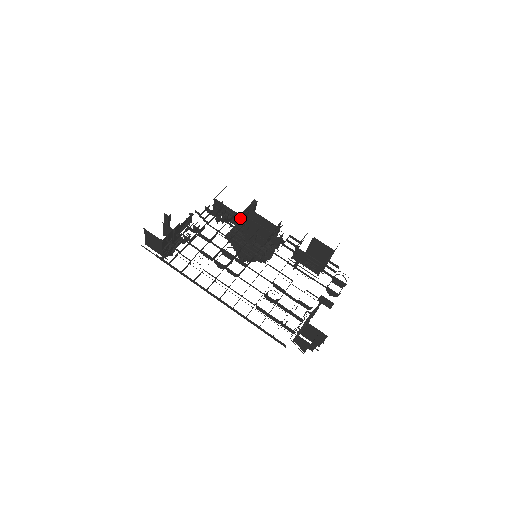
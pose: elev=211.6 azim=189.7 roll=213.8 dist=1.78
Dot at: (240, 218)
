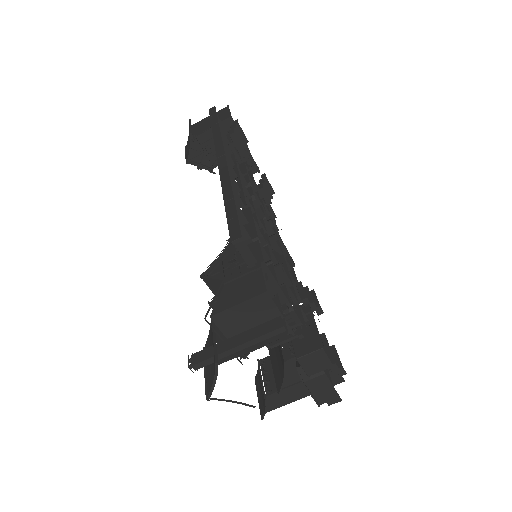
Dot at: occluded
